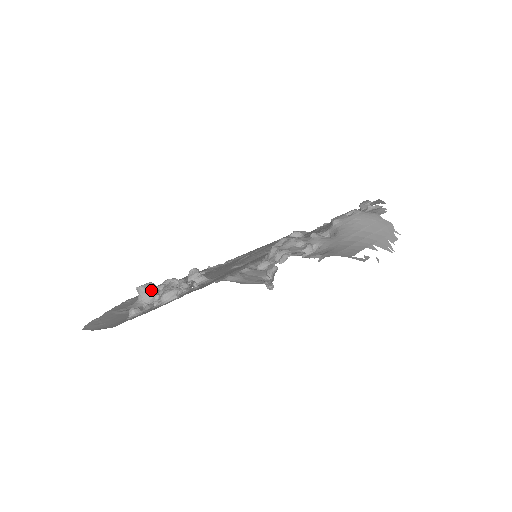
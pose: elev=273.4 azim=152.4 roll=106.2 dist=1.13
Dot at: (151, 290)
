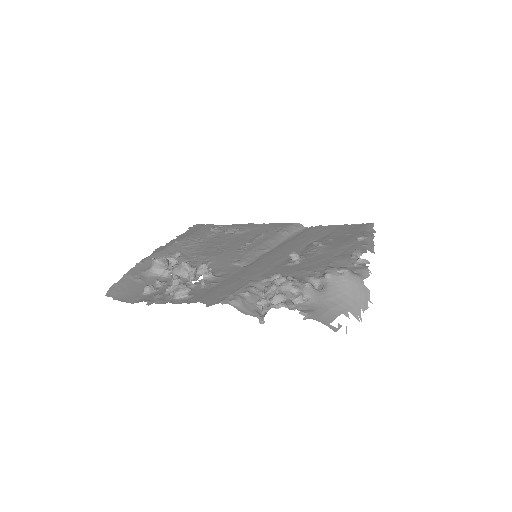
Dot at: (164, 265)
